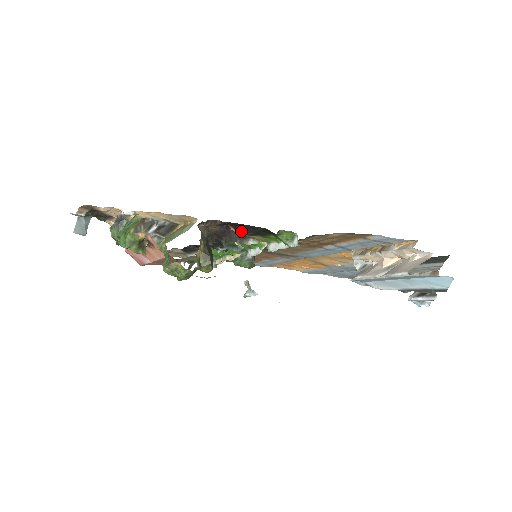
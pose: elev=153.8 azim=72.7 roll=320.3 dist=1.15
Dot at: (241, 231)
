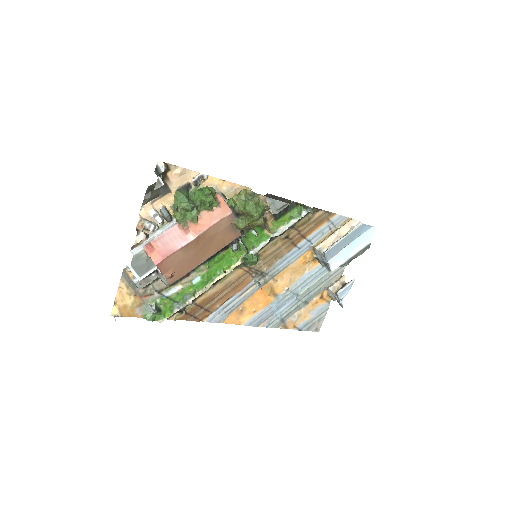
Dot at: occluded
